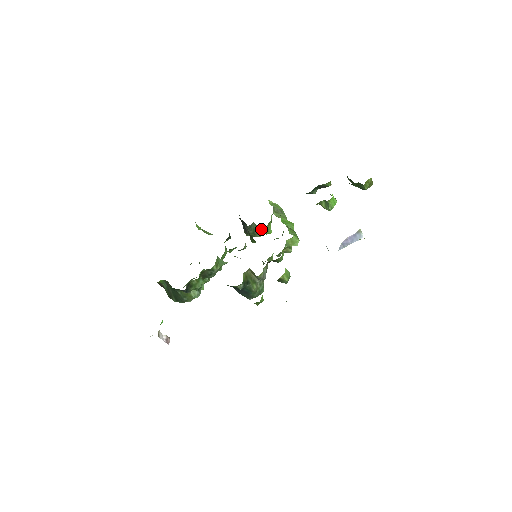
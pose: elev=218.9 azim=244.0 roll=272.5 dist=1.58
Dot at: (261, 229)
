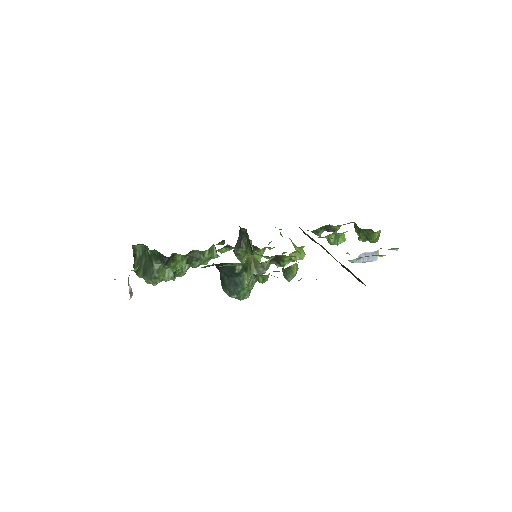
Dot at: (257, 248)
